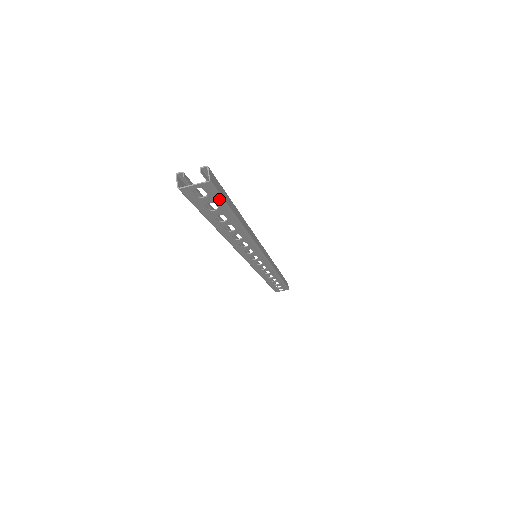
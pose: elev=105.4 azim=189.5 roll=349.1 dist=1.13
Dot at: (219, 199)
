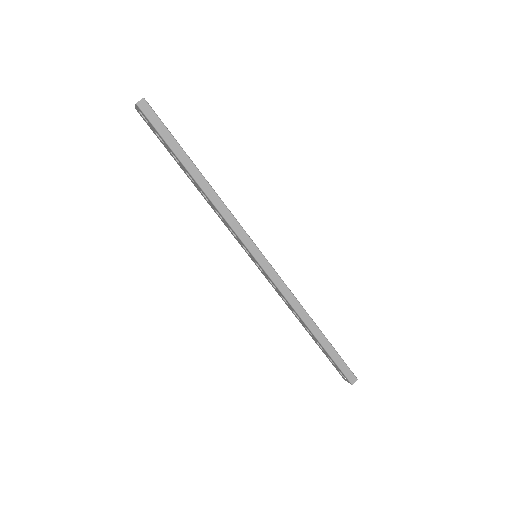
Dot at: (154, 128)
